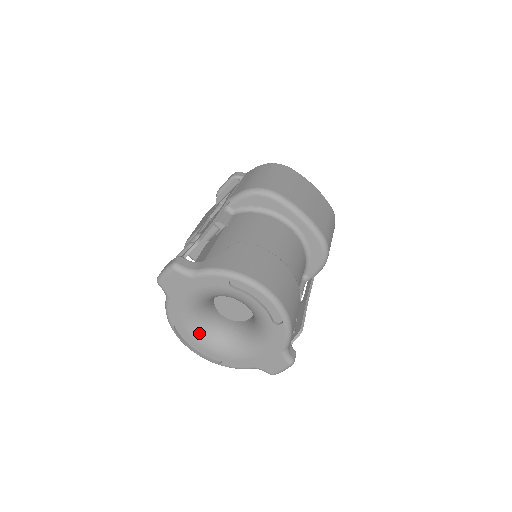
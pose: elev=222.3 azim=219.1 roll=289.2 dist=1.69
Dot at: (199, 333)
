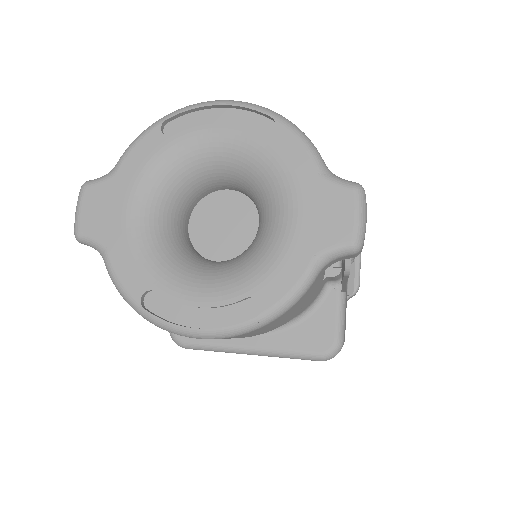
Dot at: (187, 281)
